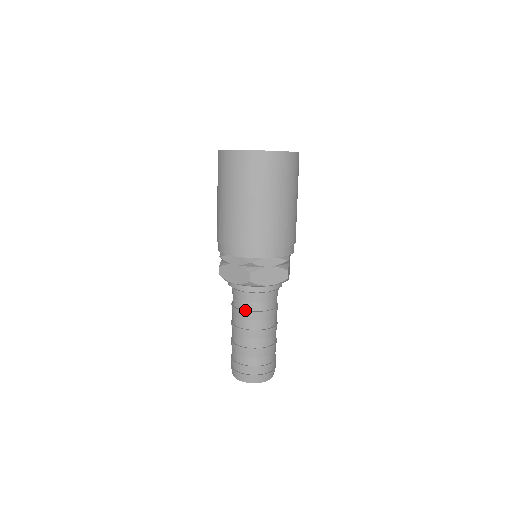
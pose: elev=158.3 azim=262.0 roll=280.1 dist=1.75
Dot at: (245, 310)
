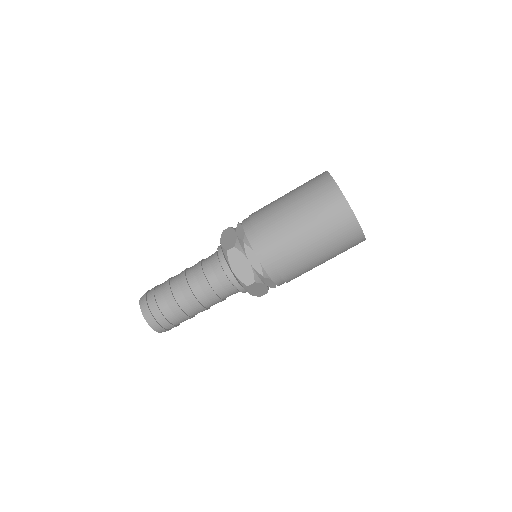
Dot at: (203, 267)
